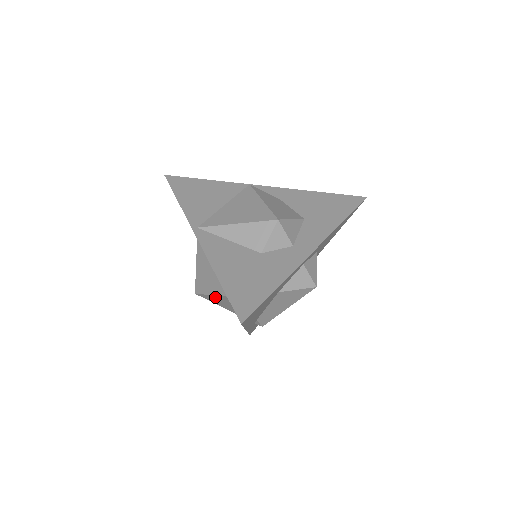
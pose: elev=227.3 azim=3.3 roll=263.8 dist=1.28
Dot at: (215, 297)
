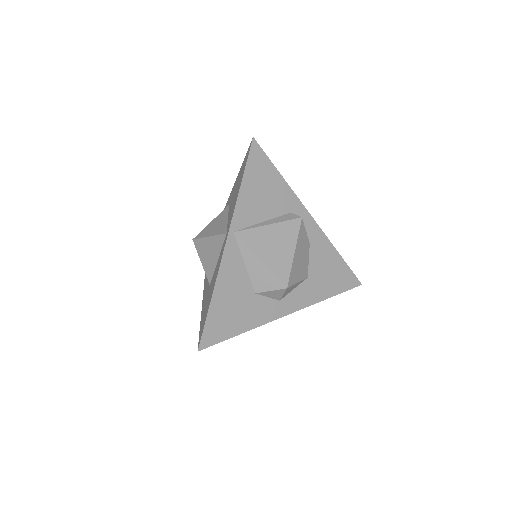
Dot at: (203, 265)
